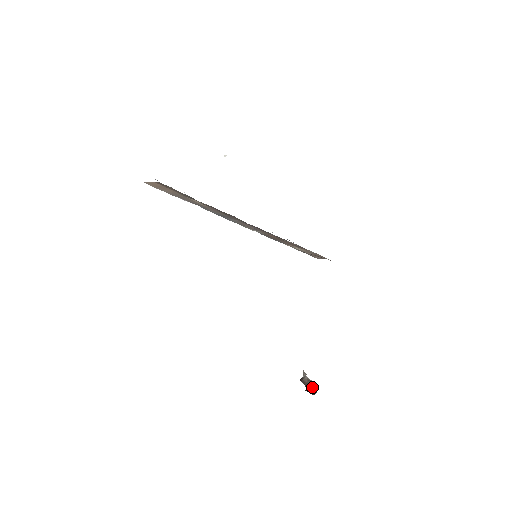
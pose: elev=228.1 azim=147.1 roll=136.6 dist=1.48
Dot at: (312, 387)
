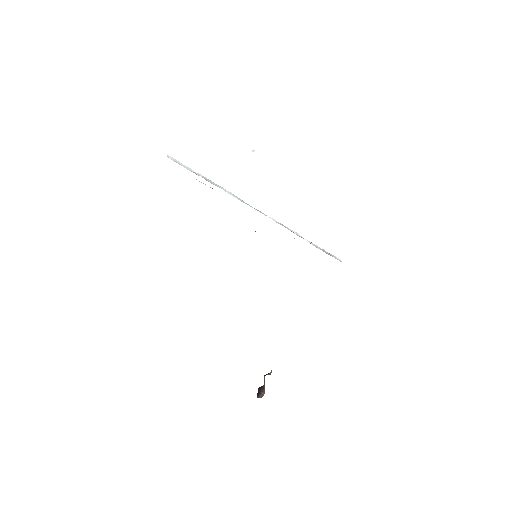
Dot at: (263, 389)
